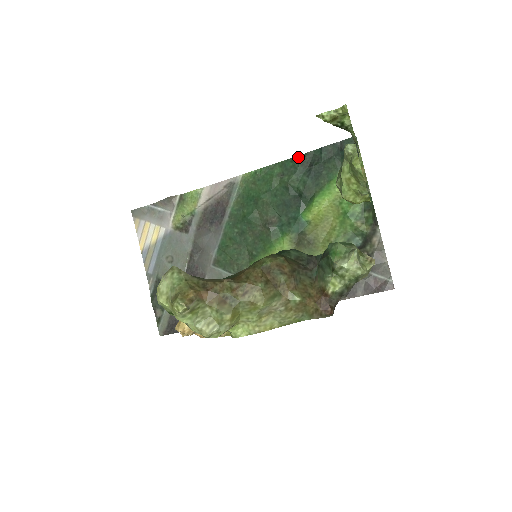
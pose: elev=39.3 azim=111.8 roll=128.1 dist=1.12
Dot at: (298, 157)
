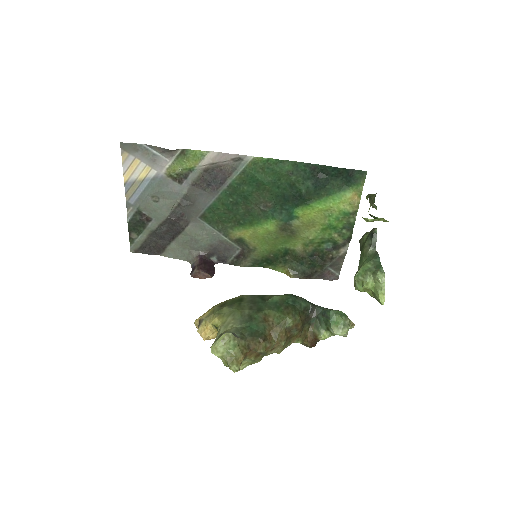
Dot at: (312, 165)
